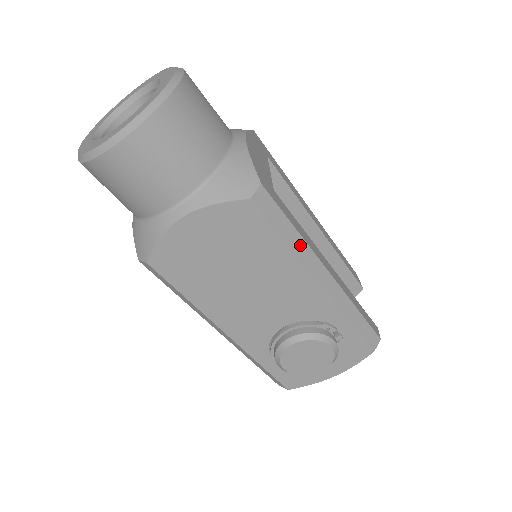
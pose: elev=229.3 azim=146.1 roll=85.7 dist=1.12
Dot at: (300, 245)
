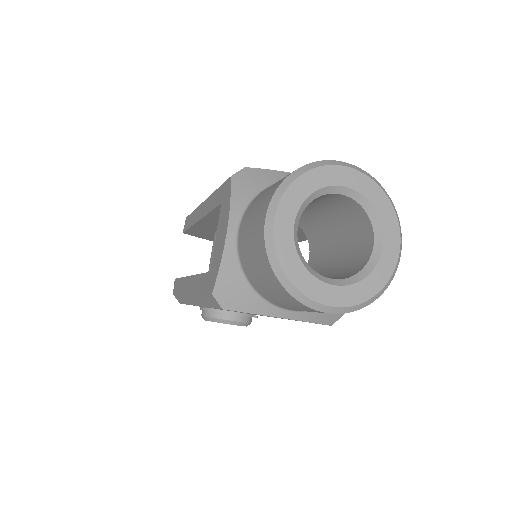
Dot at: occluded
